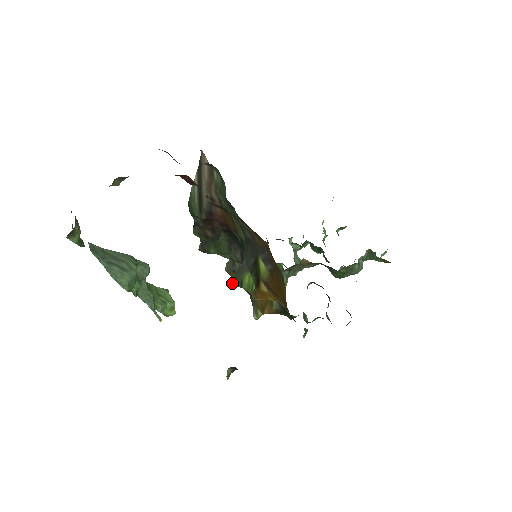
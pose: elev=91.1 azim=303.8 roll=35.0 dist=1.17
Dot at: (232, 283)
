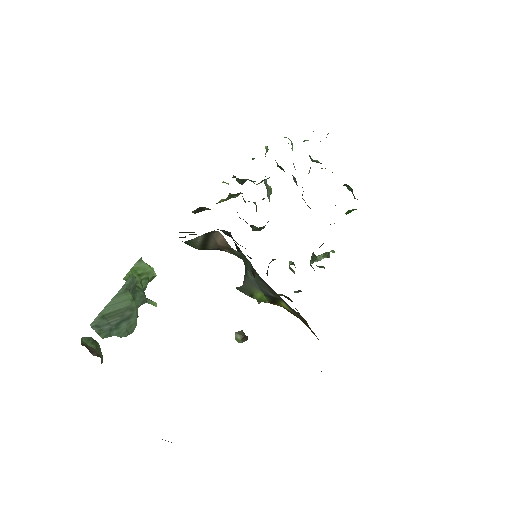
Dot at: (238, 289)
